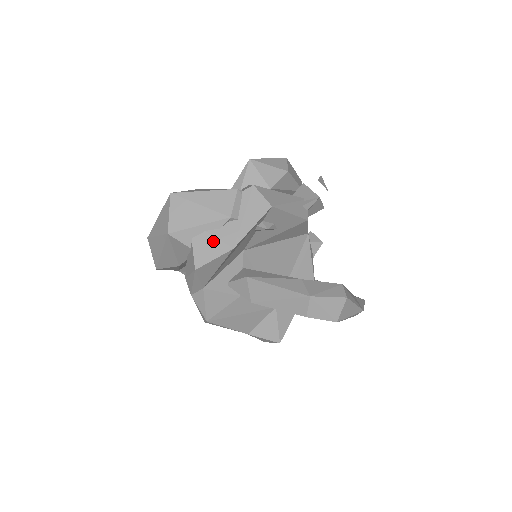
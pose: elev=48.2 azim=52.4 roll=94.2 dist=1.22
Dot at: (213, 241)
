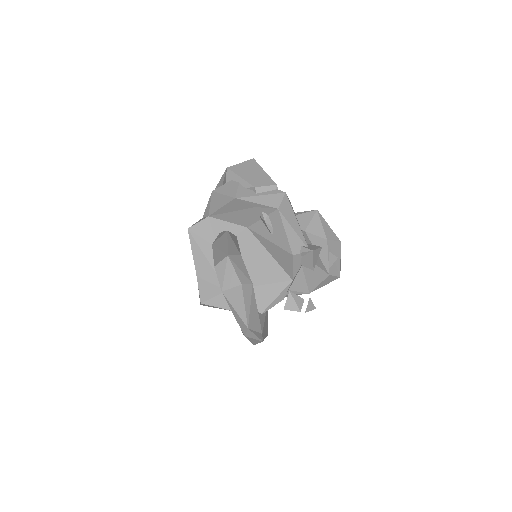
Dot at: (235, 188)
